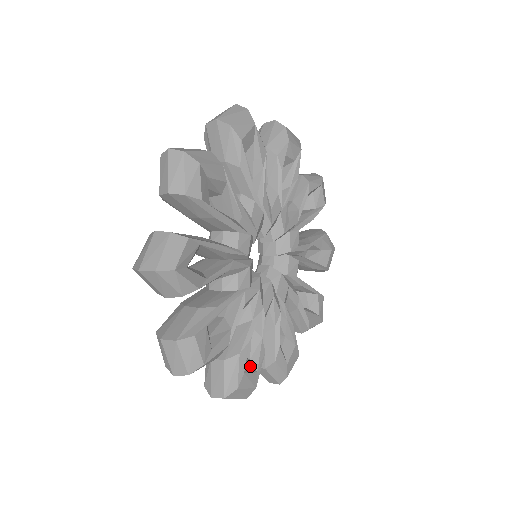
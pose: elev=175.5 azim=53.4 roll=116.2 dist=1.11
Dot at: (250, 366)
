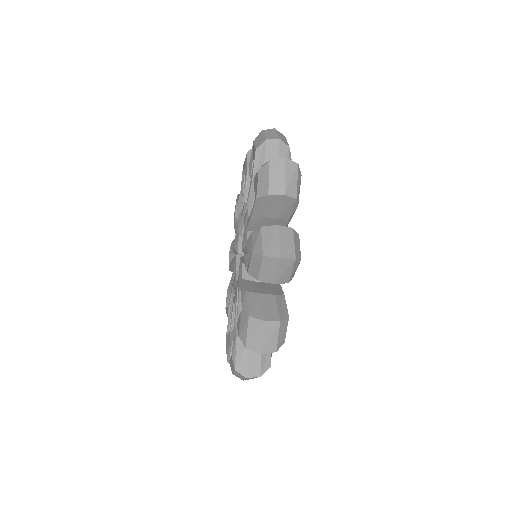
Dot at: occluded
